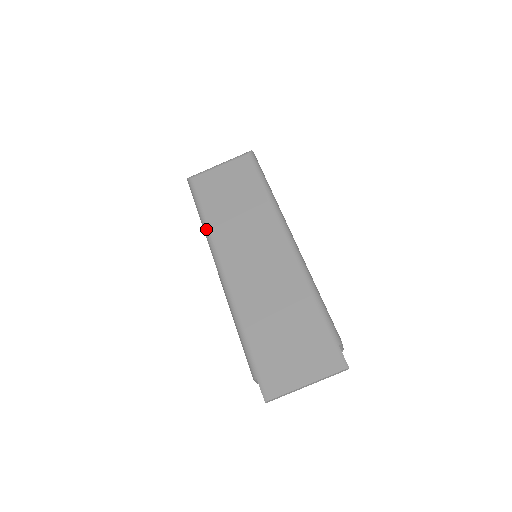
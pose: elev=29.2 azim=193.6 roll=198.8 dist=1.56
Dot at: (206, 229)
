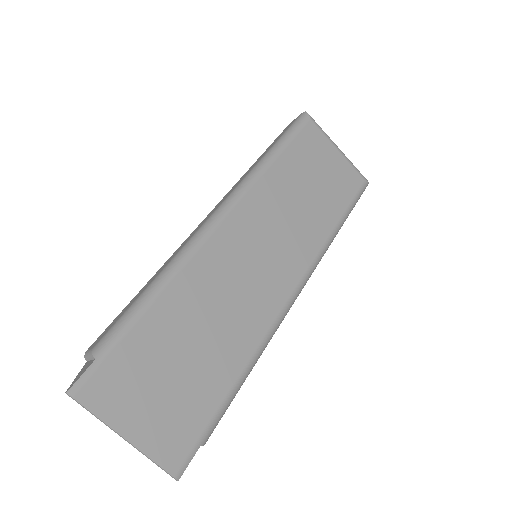
Dot at: (260, 169)
